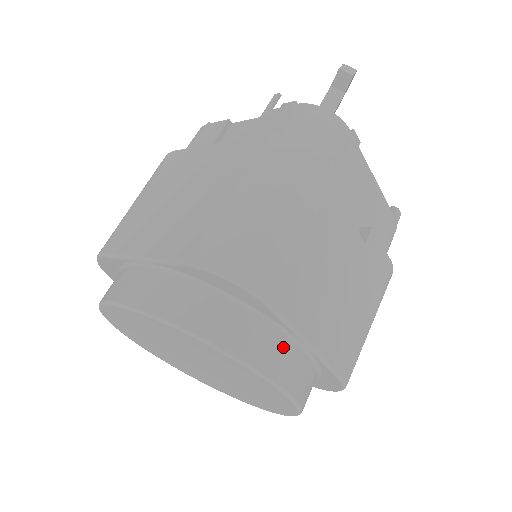
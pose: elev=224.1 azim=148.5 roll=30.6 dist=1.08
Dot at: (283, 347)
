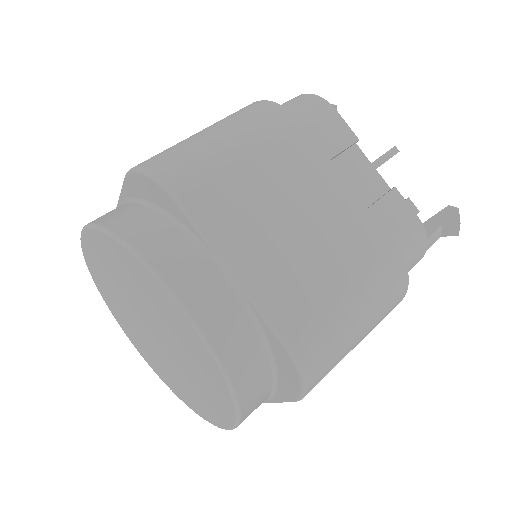
Dot at: (258, 406)
